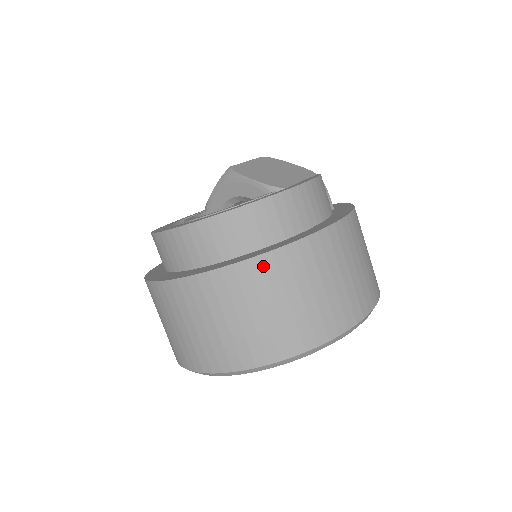
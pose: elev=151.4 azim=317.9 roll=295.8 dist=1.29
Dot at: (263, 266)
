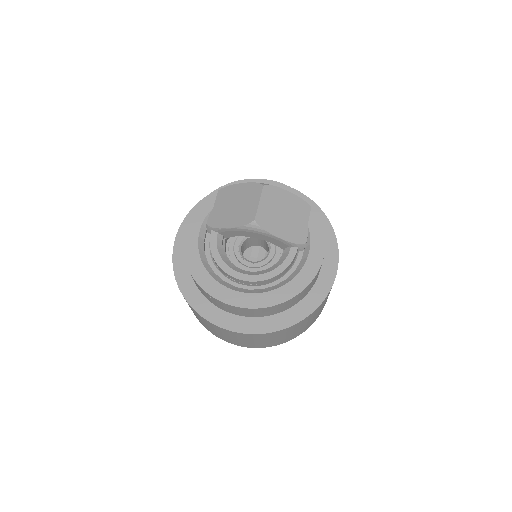
Dot at: (309, 317)
